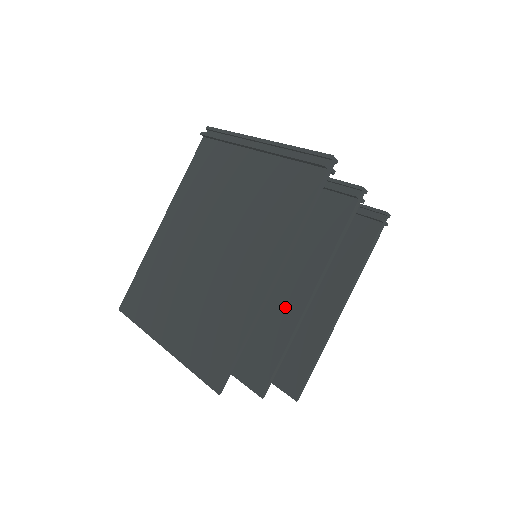
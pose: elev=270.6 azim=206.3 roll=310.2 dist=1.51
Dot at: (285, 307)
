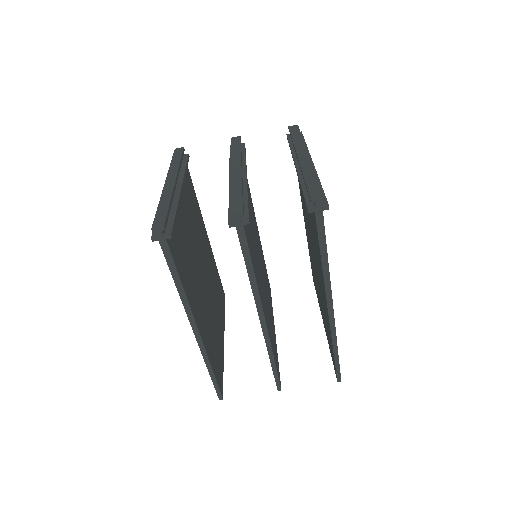
Dot at: occluded
